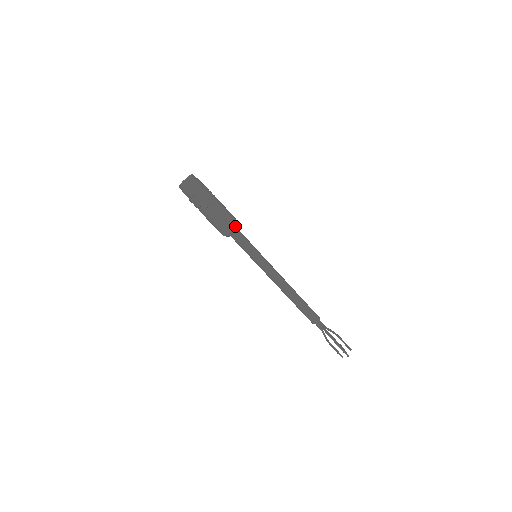
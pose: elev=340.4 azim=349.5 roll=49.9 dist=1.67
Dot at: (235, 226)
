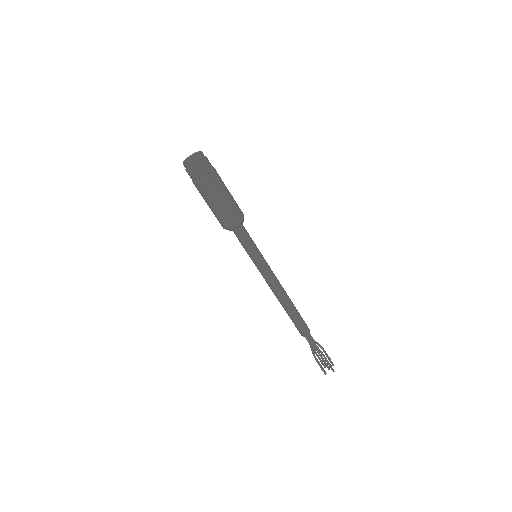
Dot at: (230, 227)
